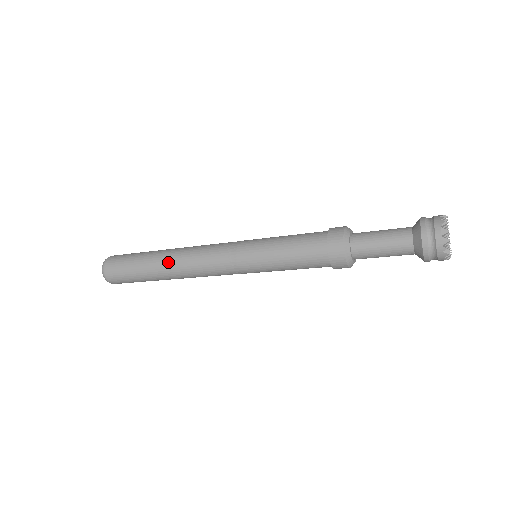
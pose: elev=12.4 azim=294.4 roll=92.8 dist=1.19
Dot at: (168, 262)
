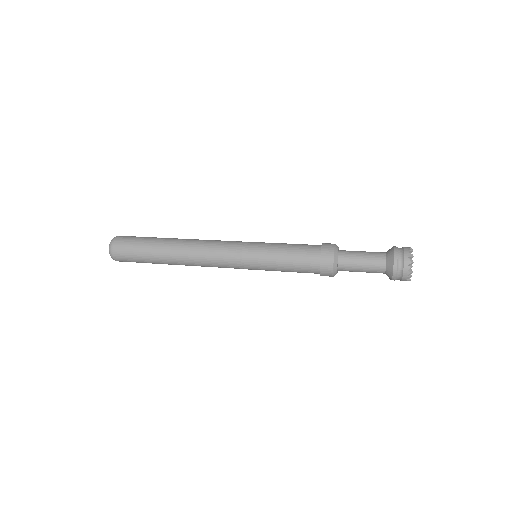
Dot at: (180, 264)
